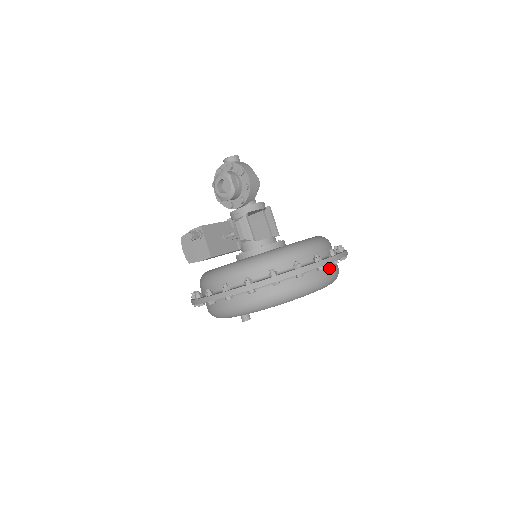
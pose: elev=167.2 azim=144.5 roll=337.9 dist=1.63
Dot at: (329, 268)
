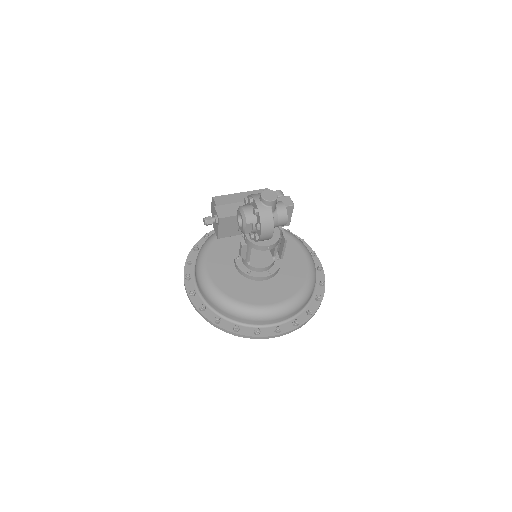
Dot at: occluded
